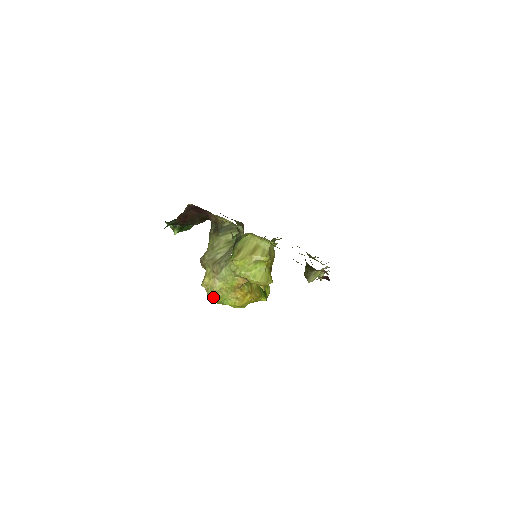
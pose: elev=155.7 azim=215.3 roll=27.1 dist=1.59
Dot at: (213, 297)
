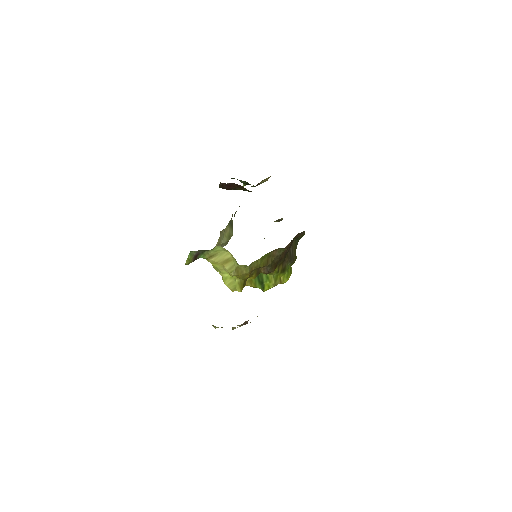
Dot at: occluded
